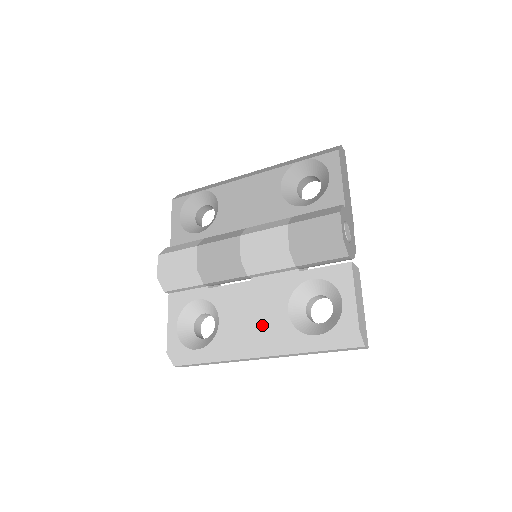
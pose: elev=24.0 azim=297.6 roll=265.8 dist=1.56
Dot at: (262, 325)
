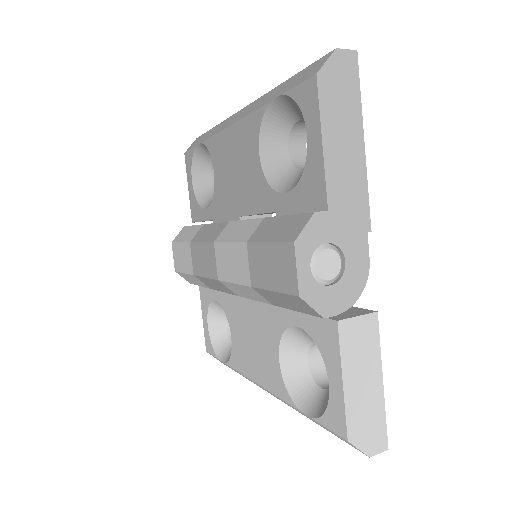
Dot at: (260, 366)
